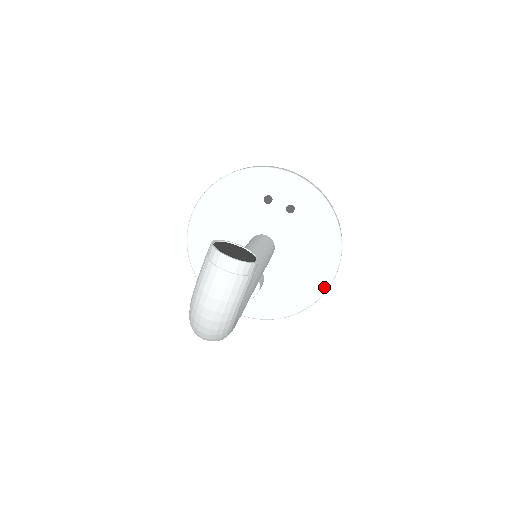
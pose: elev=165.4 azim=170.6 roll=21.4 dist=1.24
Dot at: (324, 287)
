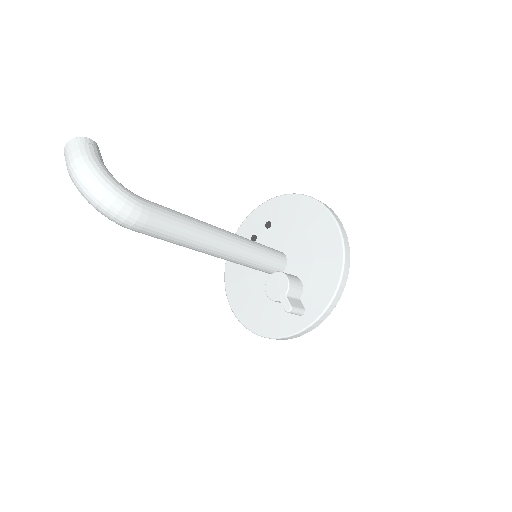
Dot at: (335, 229)
